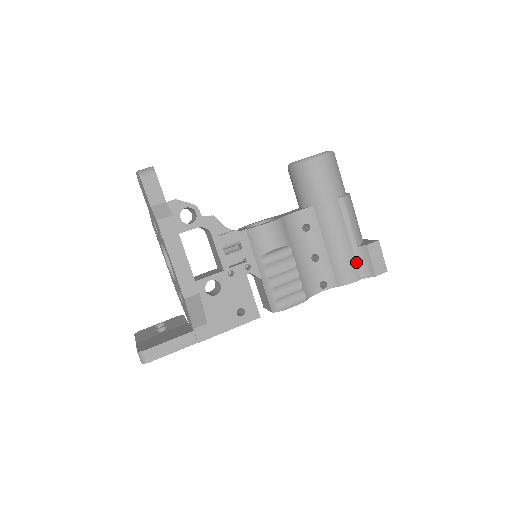
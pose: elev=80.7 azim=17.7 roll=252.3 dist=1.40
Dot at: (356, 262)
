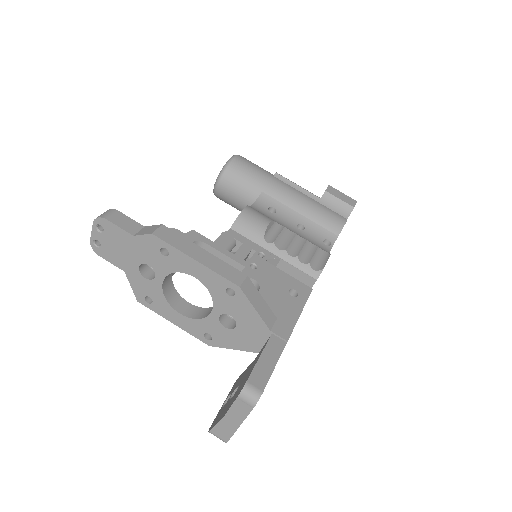
Dot at: (331, 210)
